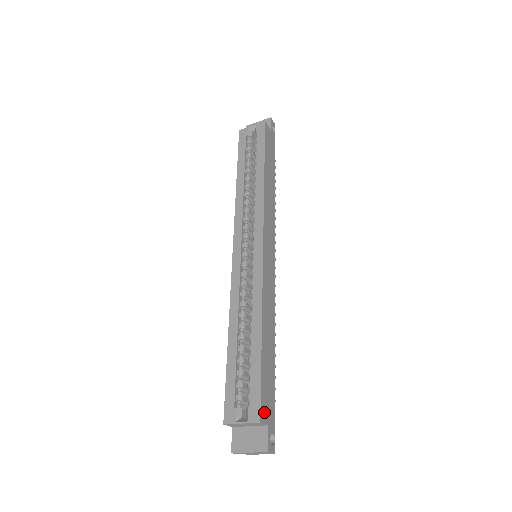
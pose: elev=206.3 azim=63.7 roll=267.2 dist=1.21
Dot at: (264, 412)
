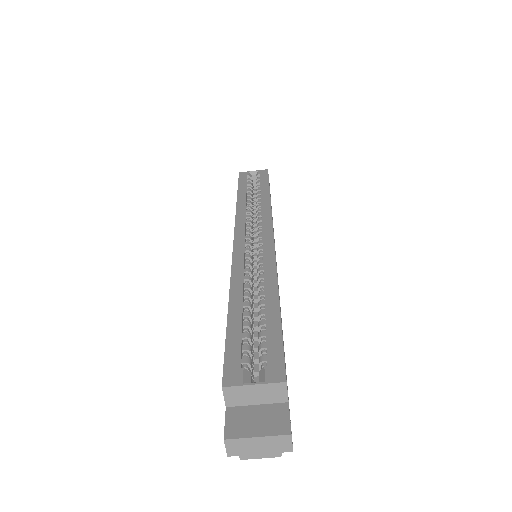
Dot at: (286, 379)
